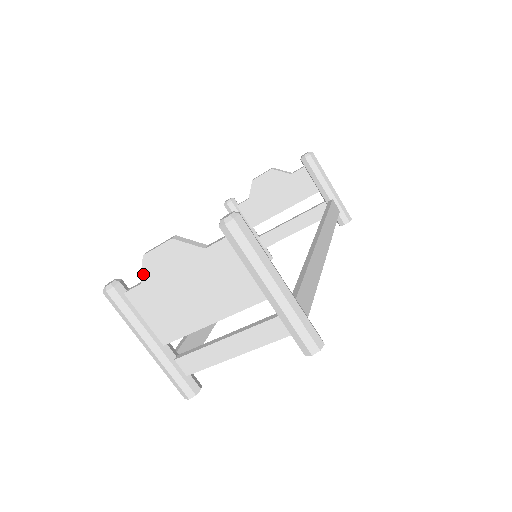
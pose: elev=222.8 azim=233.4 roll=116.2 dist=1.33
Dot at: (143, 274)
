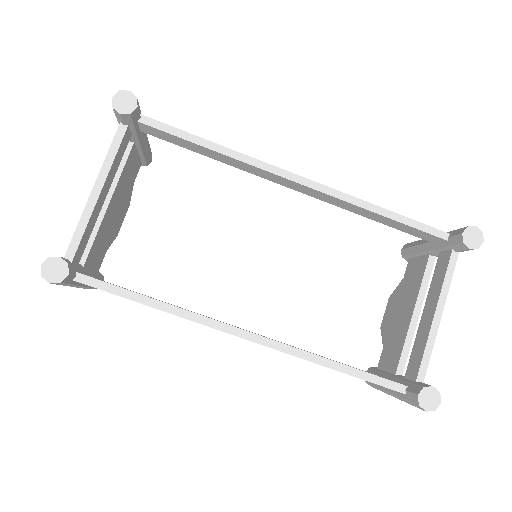
Dot at: occluded
